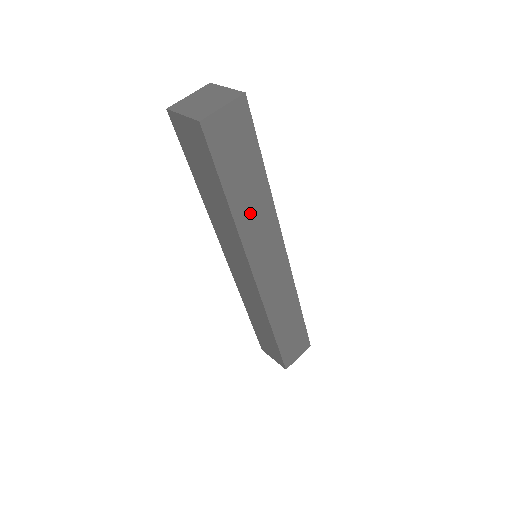
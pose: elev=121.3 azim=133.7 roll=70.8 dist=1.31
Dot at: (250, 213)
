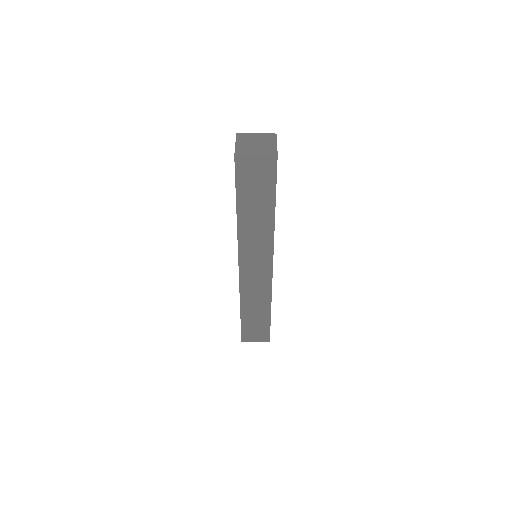
Dot at: (252, 227)
